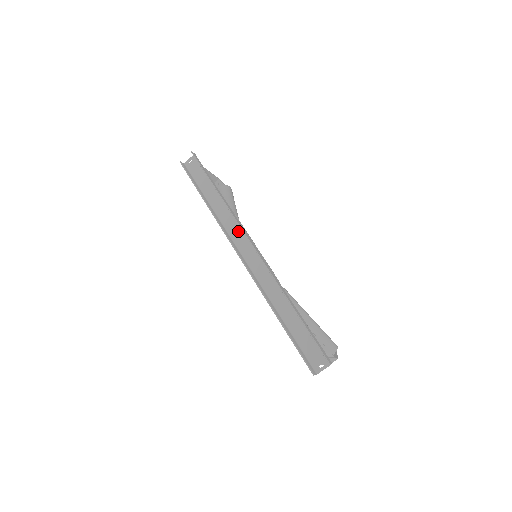
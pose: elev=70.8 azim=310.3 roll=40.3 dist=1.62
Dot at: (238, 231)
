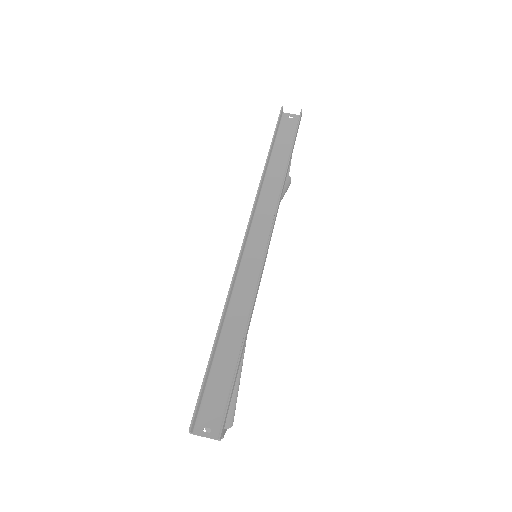
Dot at: (268, 215)
